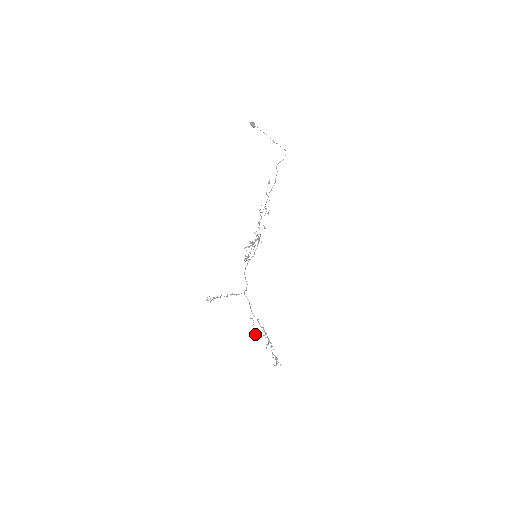
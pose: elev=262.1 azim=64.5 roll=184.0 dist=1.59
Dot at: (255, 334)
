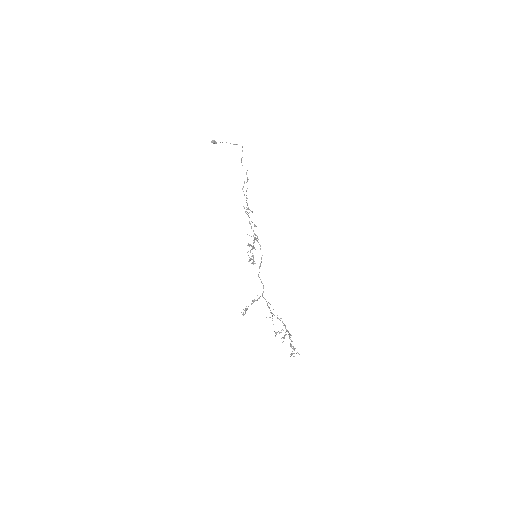
Dot at: (274, 331)
